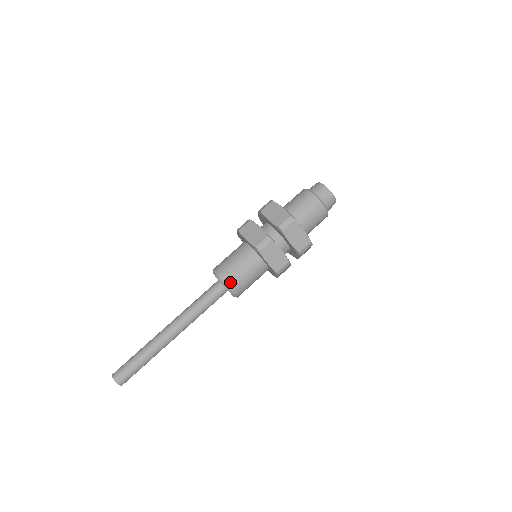
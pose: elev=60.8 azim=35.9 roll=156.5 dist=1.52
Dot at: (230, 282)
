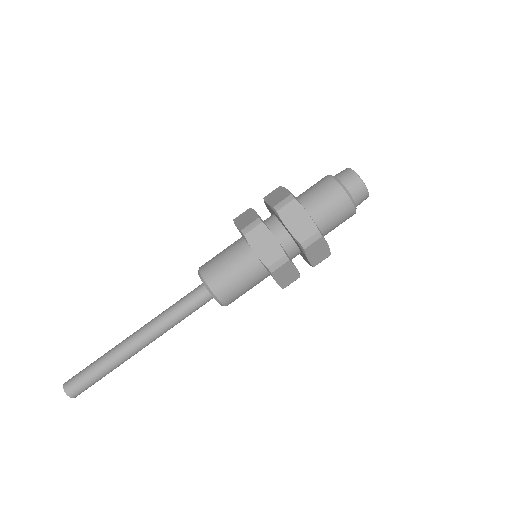
Dot at: (225, 297)
